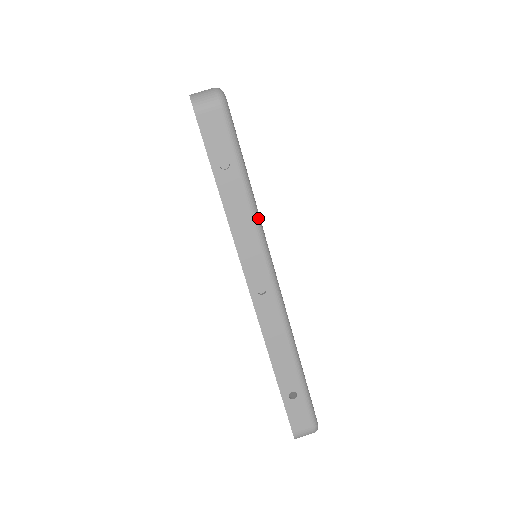
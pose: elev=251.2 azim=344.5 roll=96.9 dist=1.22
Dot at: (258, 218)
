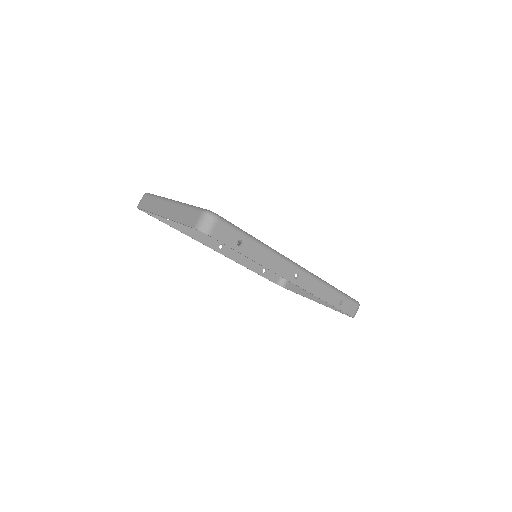
Dot at: (270, 249)
